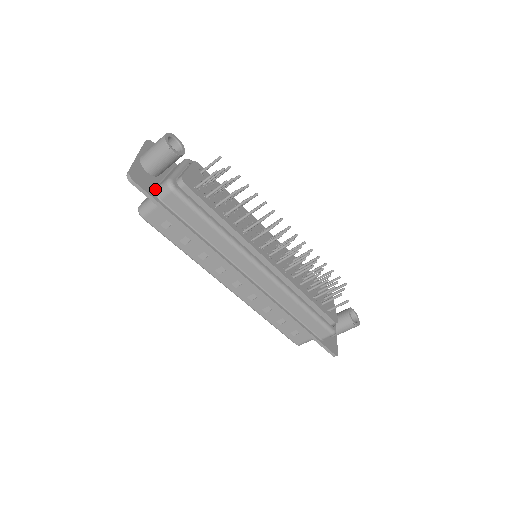
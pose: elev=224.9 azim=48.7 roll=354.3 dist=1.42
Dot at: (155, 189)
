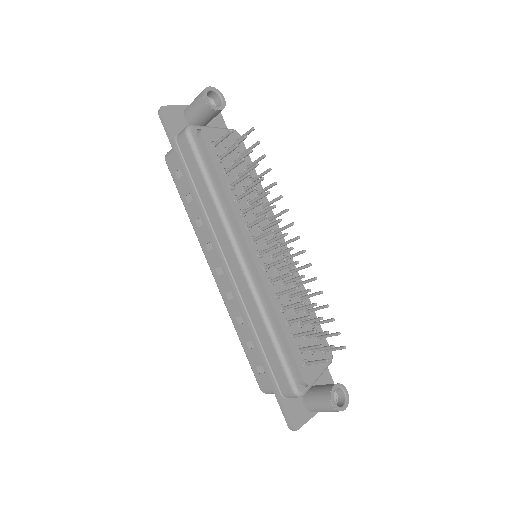
Dot at: occluded
